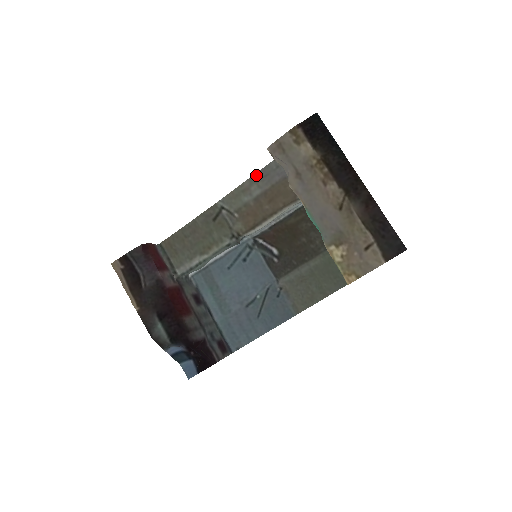
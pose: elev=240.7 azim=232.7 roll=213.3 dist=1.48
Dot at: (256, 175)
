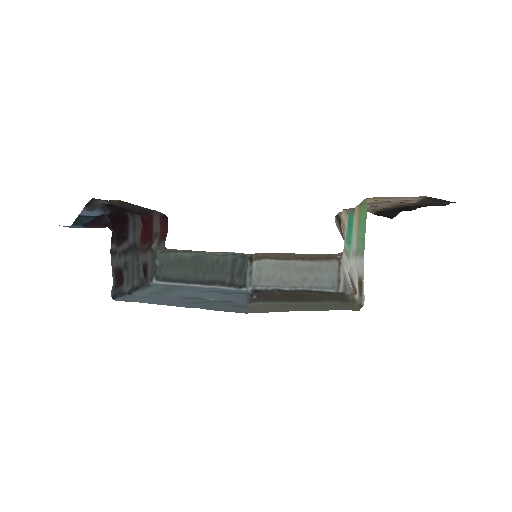
Dot at: occluded
